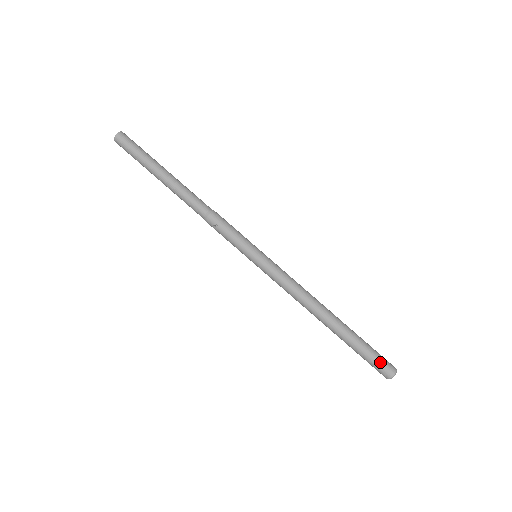
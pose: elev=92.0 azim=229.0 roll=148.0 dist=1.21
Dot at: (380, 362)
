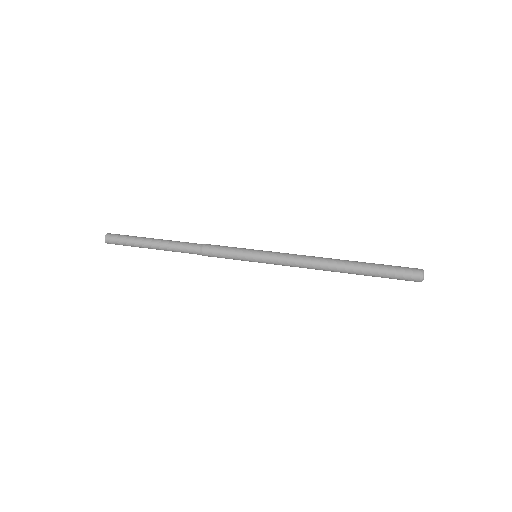
Dot at: (405, 269)
